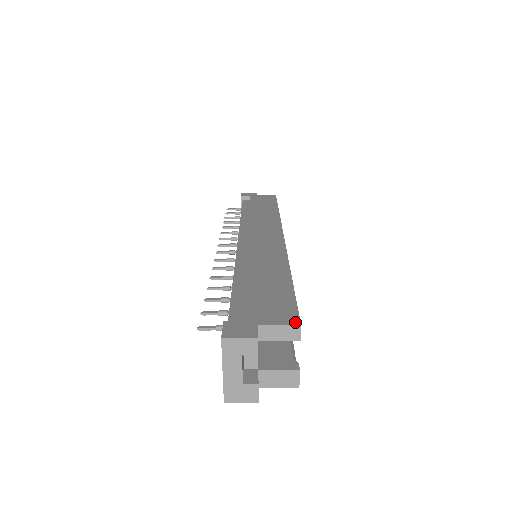
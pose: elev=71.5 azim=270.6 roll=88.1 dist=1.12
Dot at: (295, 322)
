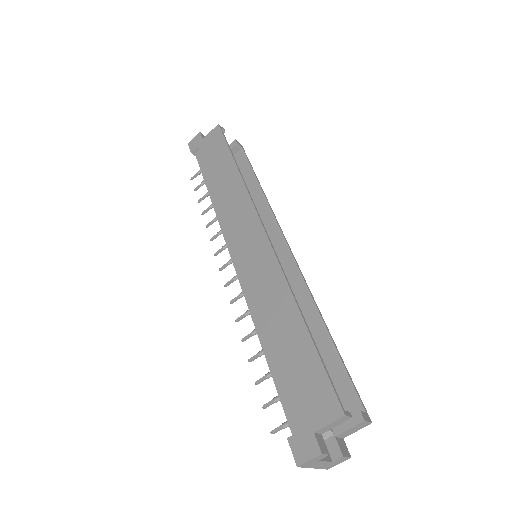
Dot at: (339, 413)
